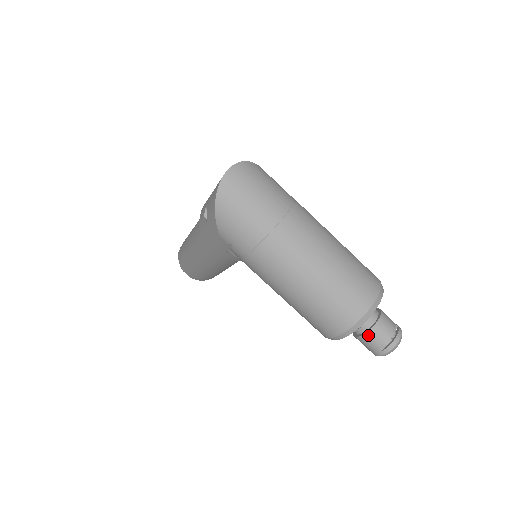
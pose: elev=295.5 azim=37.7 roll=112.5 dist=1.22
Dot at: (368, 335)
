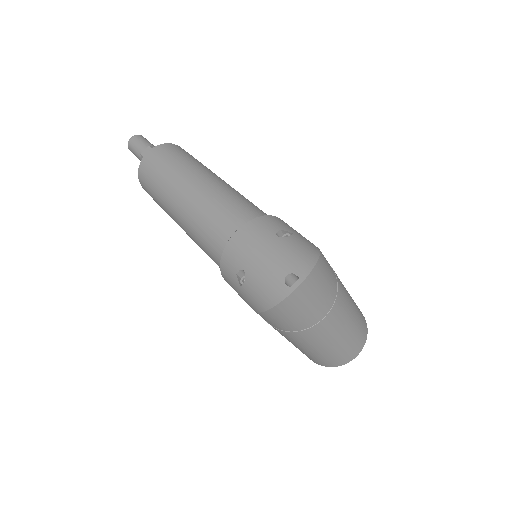
Dot at: occluded
